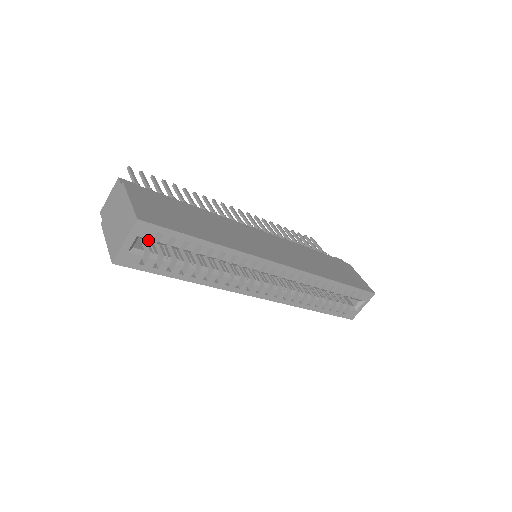
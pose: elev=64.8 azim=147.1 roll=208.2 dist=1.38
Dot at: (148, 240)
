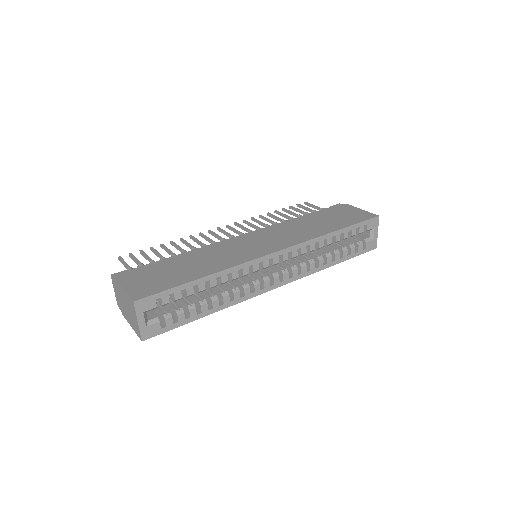
Dot at: occluded
